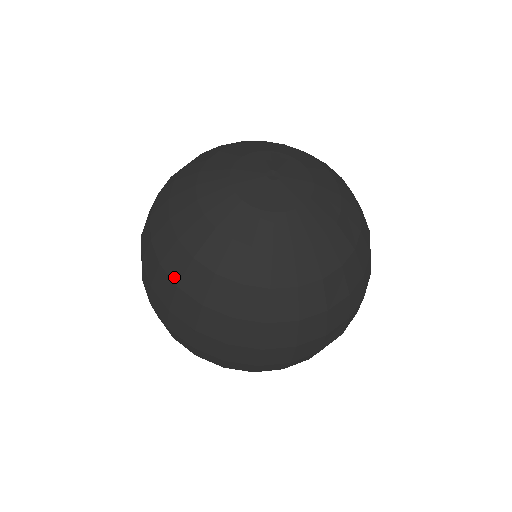
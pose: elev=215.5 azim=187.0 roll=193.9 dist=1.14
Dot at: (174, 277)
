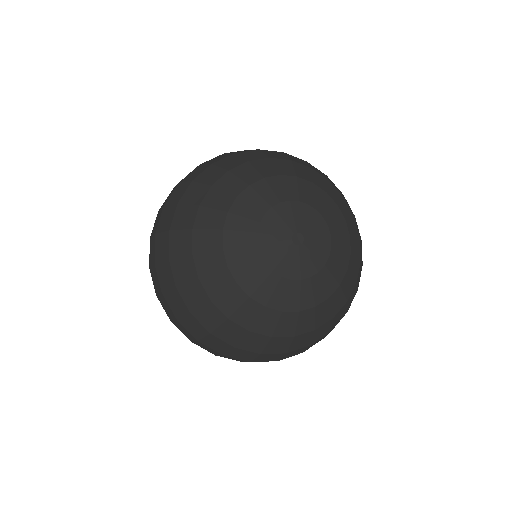
Dot at: (174, 223)
